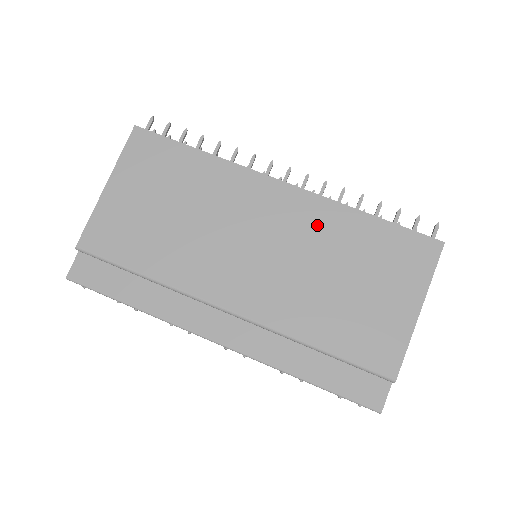
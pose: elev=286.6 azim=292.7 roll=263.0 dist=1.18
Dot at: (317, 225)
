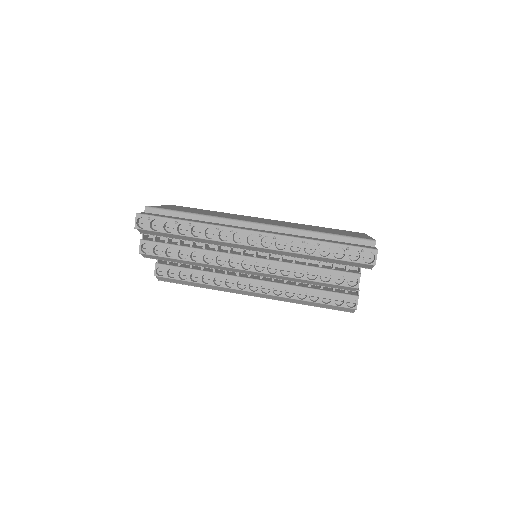
Dot at: occluded
